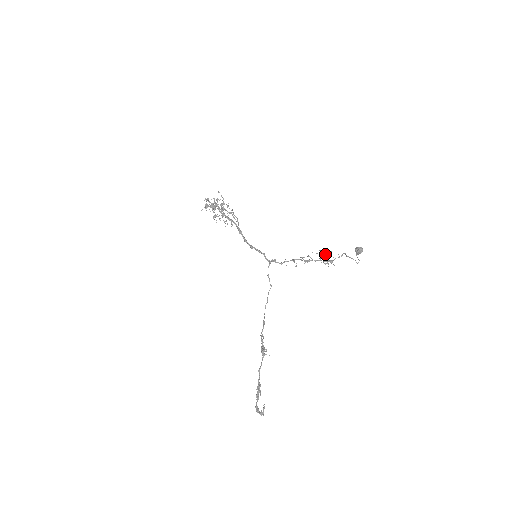
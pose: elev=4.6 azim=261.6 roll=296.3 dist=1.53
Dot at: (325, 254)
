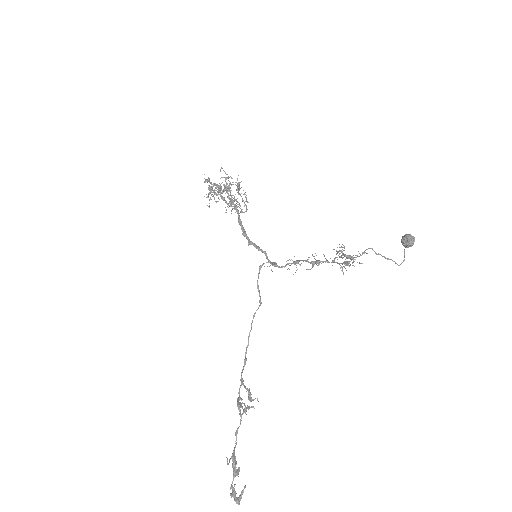
Dot at: (337, 251)
